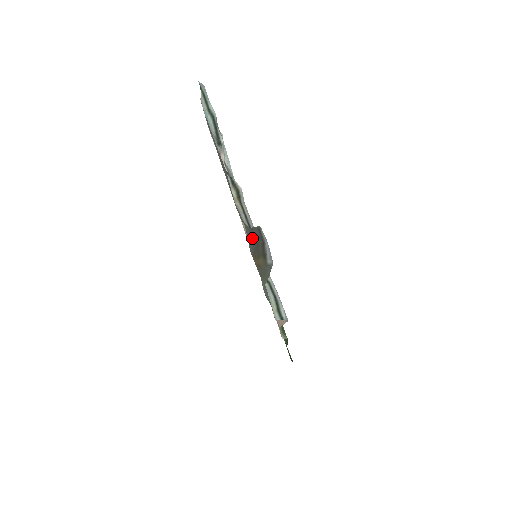
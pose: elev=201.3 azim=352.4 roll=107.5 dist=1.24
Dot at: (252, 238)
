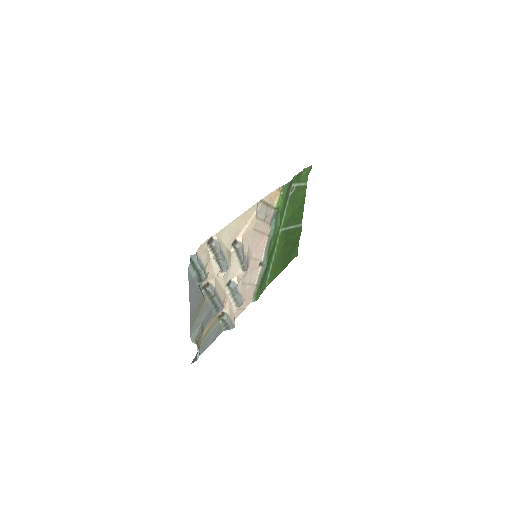
Dot at: (199, 335)
